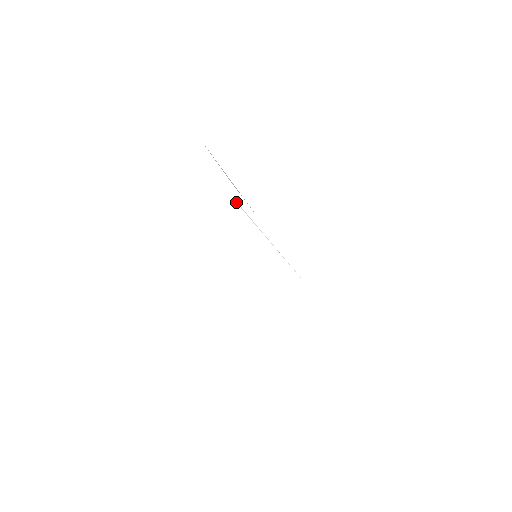
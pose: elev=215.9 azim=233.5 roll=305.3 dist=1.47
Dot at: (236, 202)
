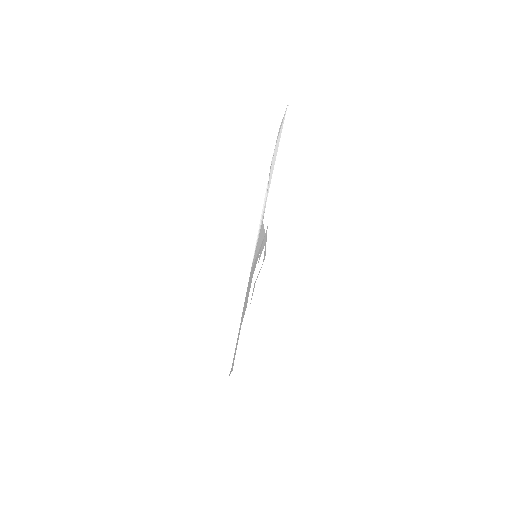
Dot at: (267, 186)
